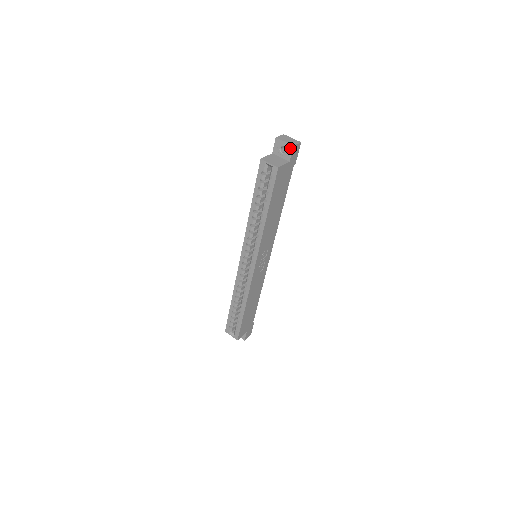
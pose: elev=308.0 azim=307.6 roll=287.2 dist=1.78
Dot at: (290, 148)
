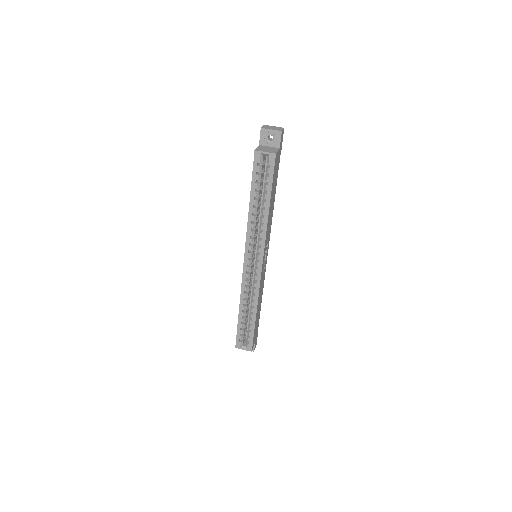
Dot at: (278, 134)
